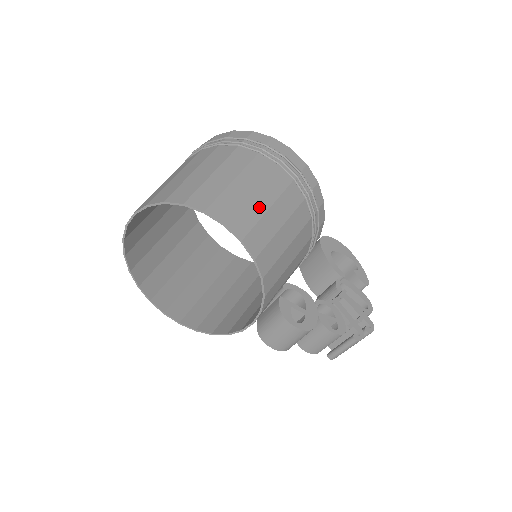
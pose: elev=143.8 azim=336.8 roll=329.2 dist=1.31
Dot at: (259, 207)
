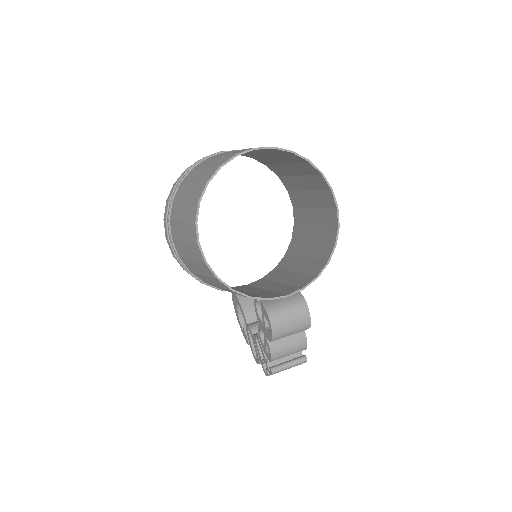
Dot at: (323, 218)
